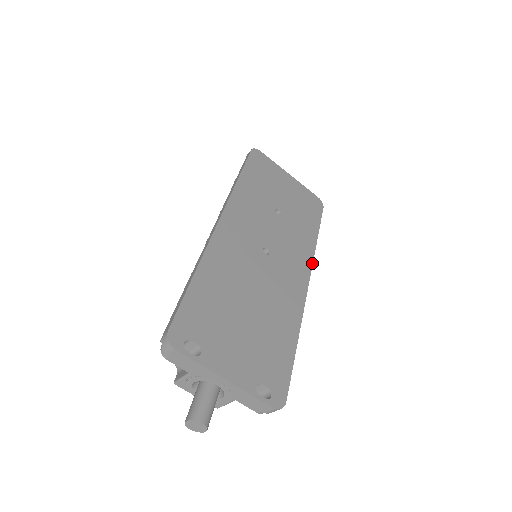
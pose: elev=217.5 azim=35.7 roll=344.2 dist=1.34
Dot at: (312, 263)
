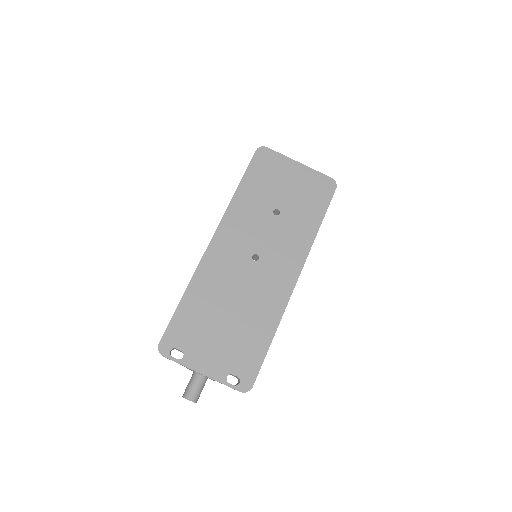
Dot at: occluded
